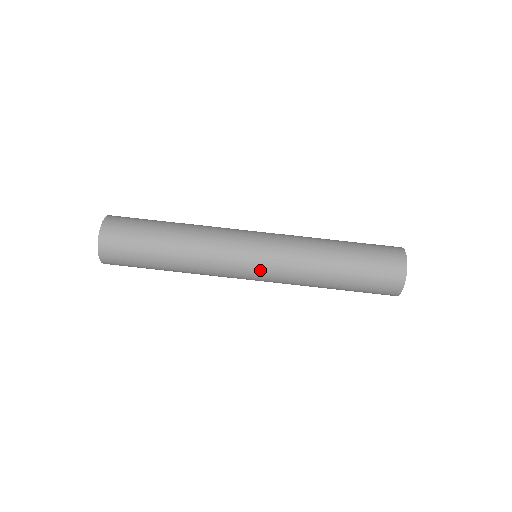
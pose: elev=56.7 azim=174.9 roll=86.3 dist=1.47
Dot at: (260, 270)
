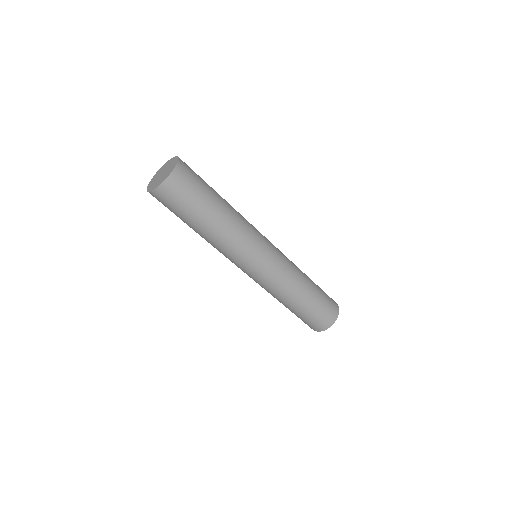
Dot at: (261, 270)
